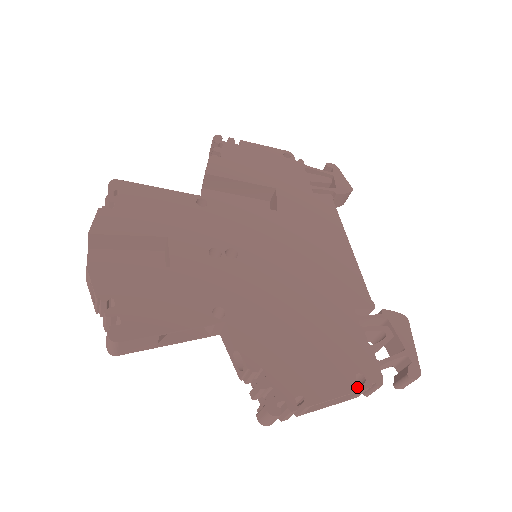
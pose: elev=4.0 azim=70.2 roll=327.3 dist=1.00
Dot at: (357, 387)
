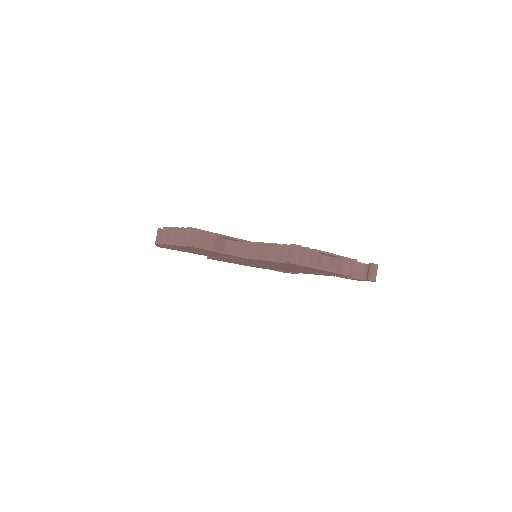
Dot at: (342, 256)
